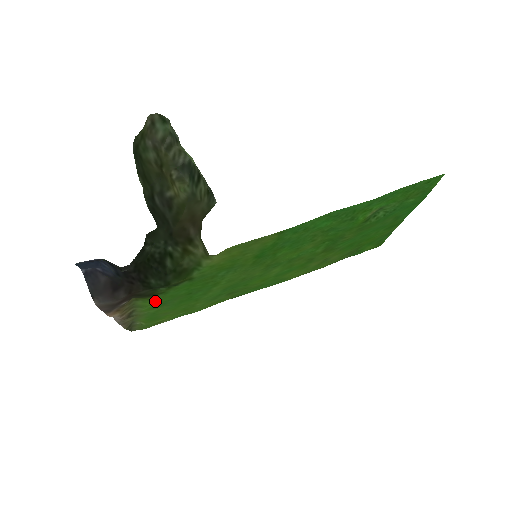
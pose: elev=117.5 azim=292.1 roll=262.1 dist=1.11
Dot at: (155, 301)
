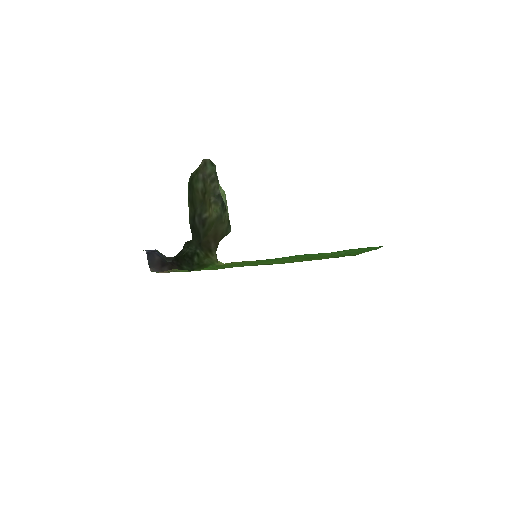
Dot at: occluded
